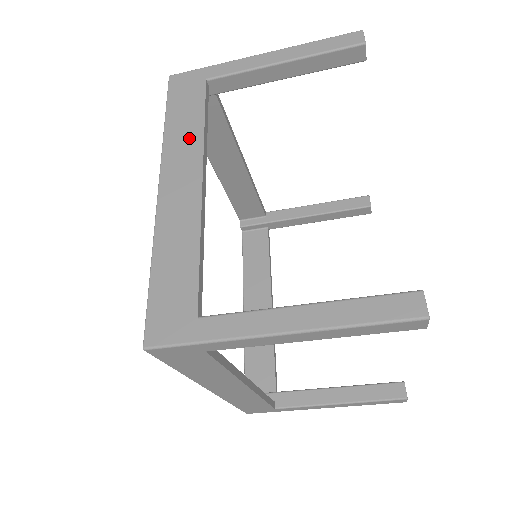
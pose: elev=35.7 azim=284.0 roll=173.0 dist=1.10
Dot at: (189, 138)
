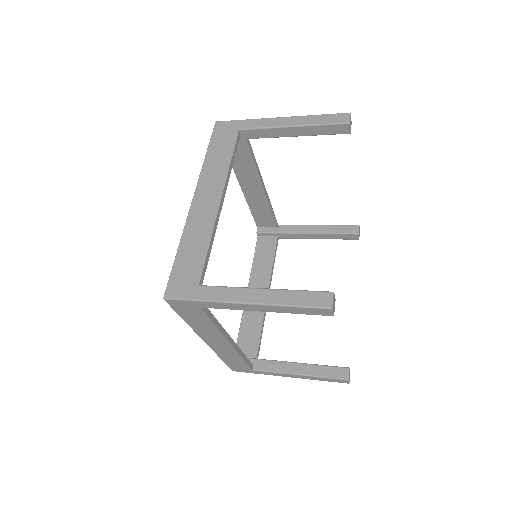
Dot at: (210, 331)
